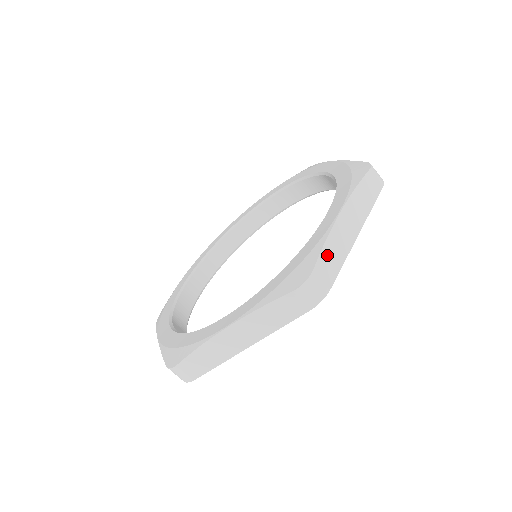
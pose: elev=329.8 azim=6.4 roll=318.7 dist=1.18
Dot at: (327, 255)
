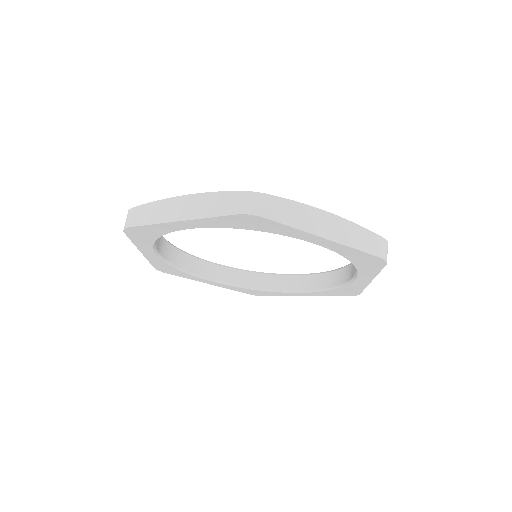
Dot at: occluded
